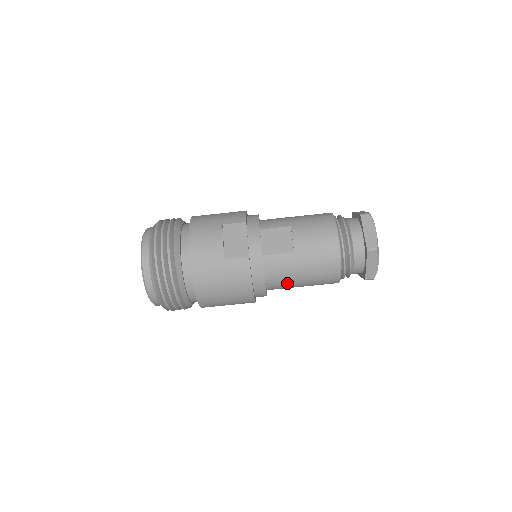
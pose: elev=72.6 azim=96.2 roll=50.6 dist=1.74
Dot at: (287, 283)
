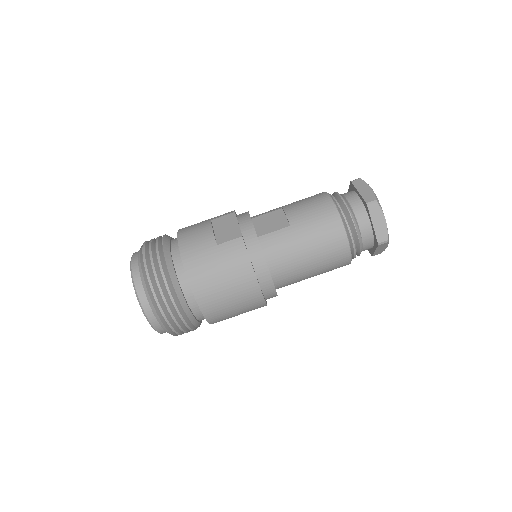
Dot at: (293, 265)
